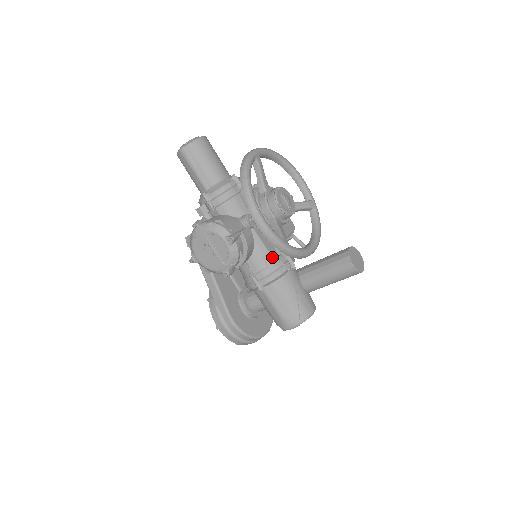
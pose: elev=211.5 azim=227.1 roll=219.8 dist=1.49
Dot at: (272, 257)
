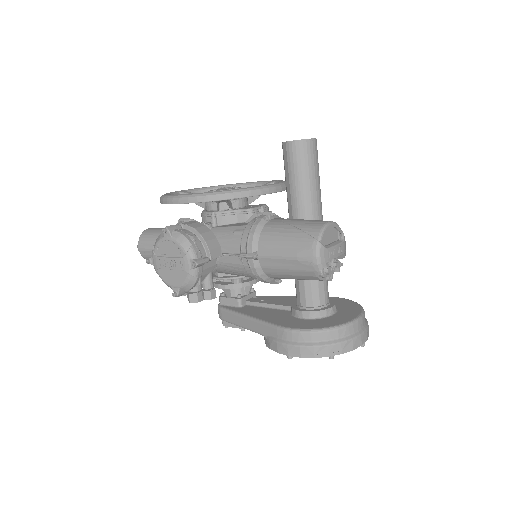
Dot at: (242, 226)
